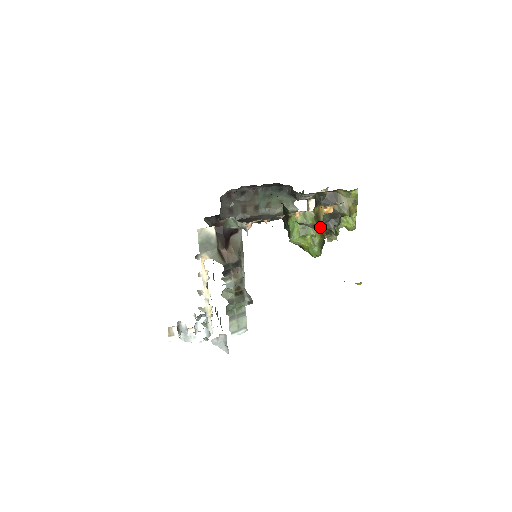
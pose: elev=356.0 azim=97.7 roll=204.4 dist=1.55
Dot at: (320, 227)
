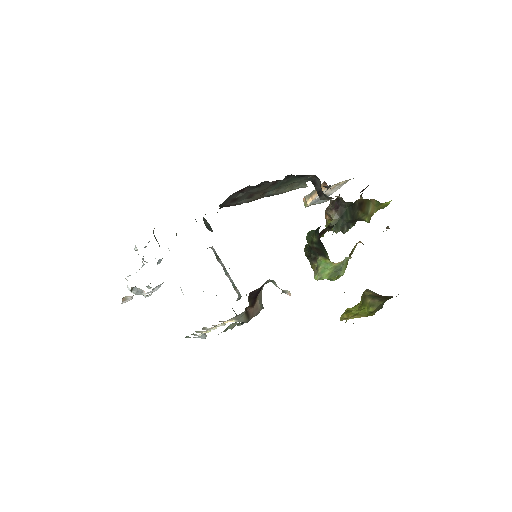
Dot at: occluded
